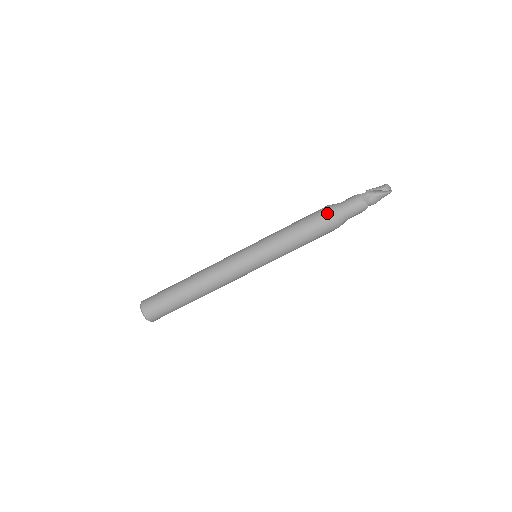
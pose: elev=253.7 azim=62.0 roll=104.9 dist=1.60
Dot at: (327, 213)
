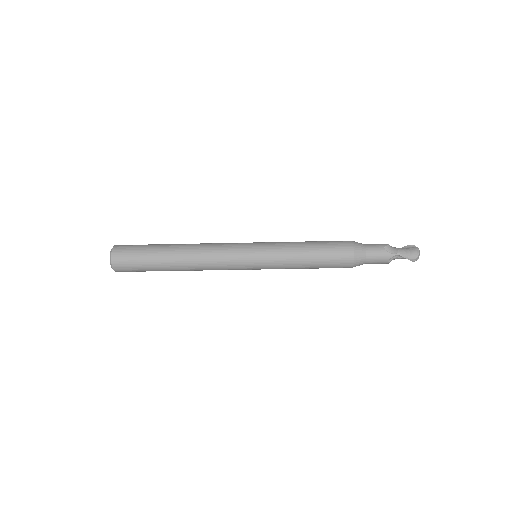
Dot at: (349, 261)
